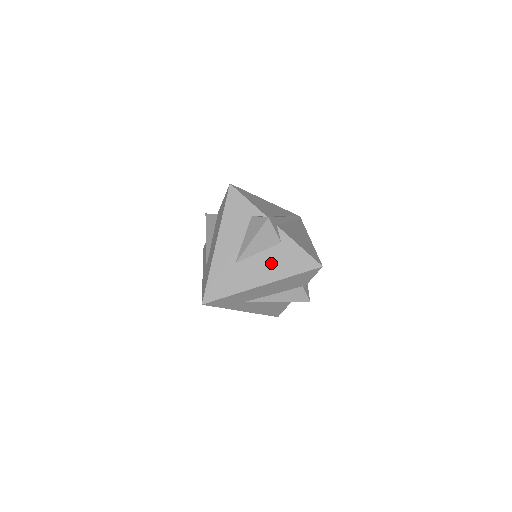
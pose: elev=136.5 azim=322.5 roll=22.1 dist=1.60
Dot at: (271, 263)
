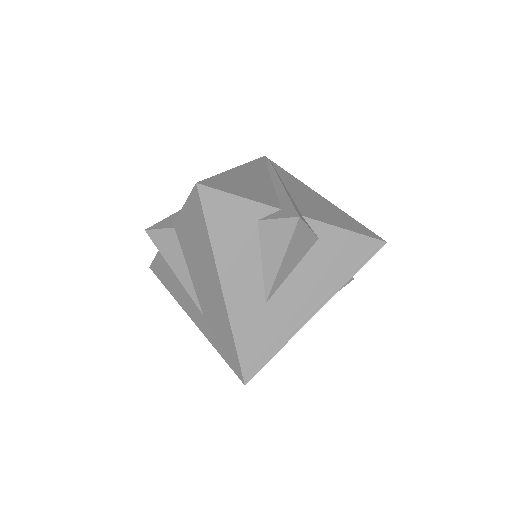
Dot at: (317, 275)
